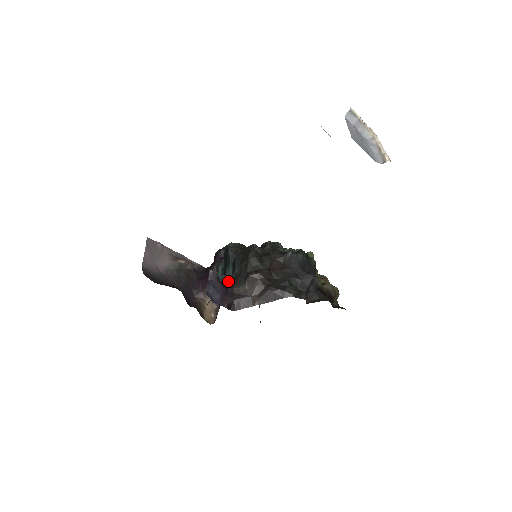
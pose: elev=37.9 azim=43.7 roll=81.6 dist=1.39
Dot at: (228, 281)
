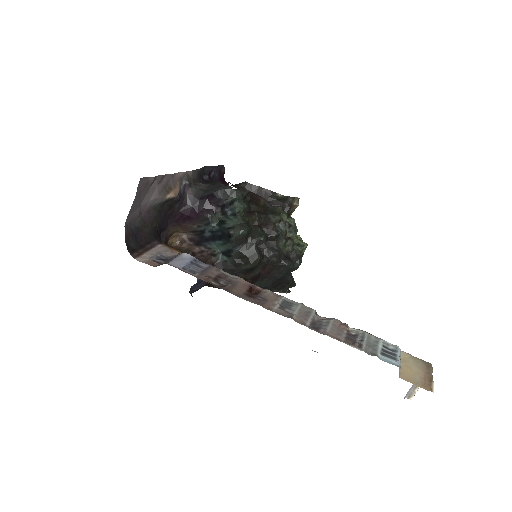
Dot at: (215, 265)
